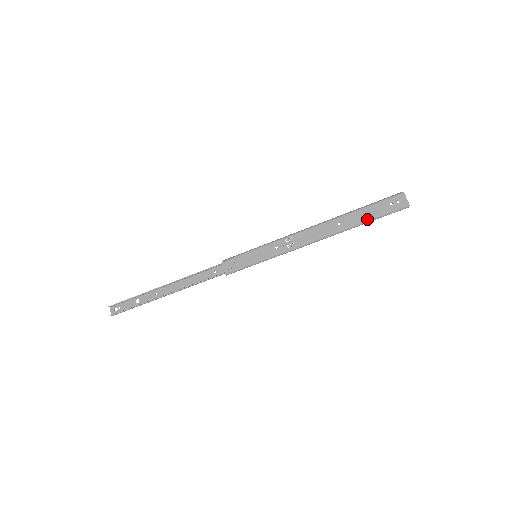
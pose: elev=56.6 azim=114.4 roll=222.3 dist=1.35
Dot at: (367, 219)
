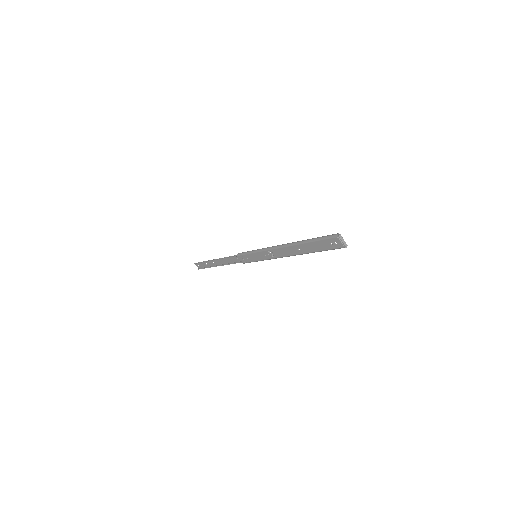
Dot at: (317, 251)
